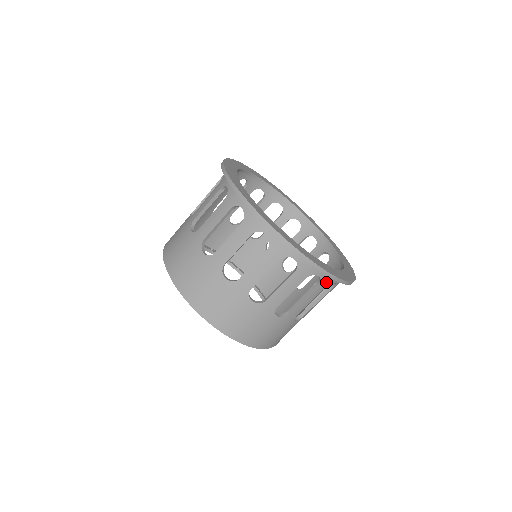
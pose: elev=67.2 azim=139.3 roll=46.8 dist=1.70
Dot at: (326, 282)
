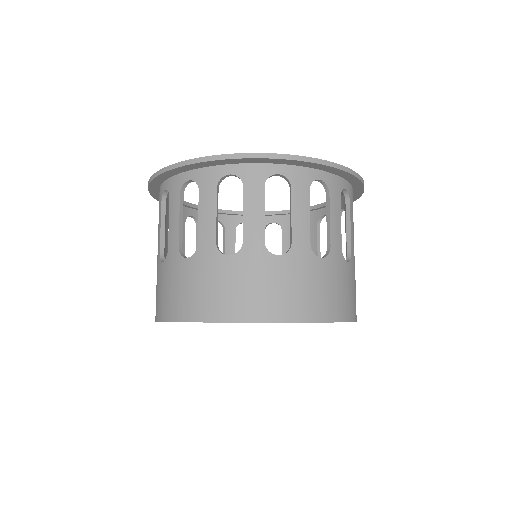
Dot at: (351, 197)
